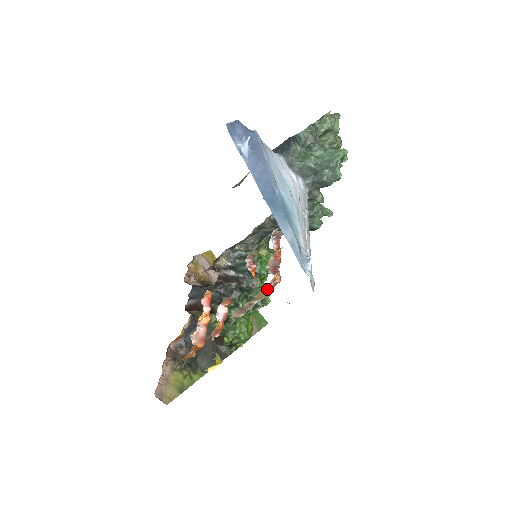
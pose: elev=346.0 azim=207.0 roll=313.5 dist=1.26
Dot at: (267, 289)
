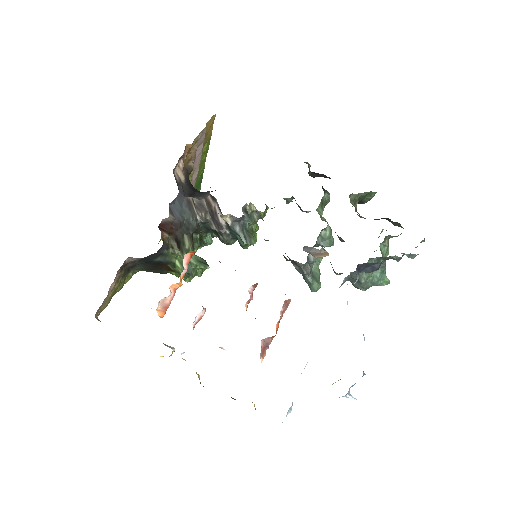
Dot at: occluded
